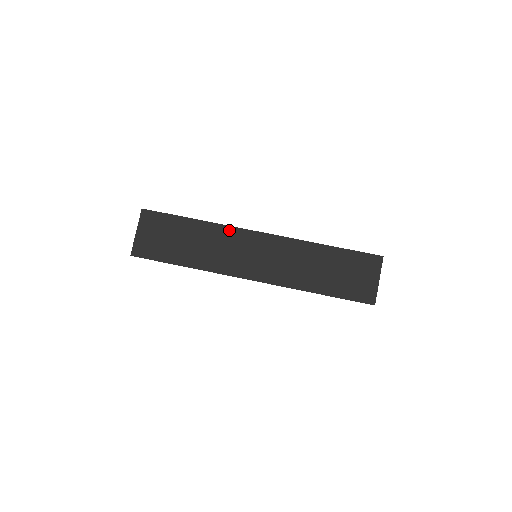
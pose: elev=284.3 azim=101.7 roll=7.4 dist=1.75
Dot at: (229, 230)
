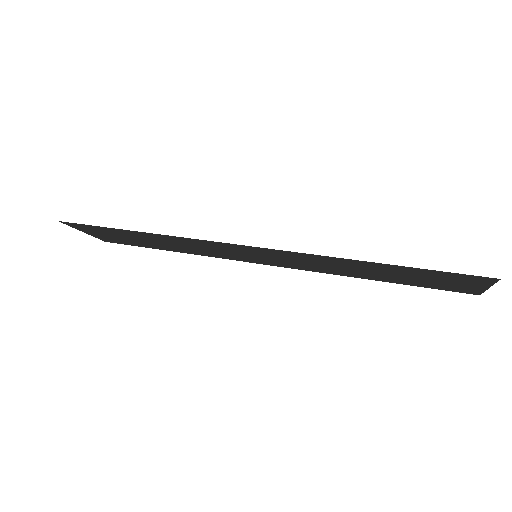
Dot at: (219, 257)
